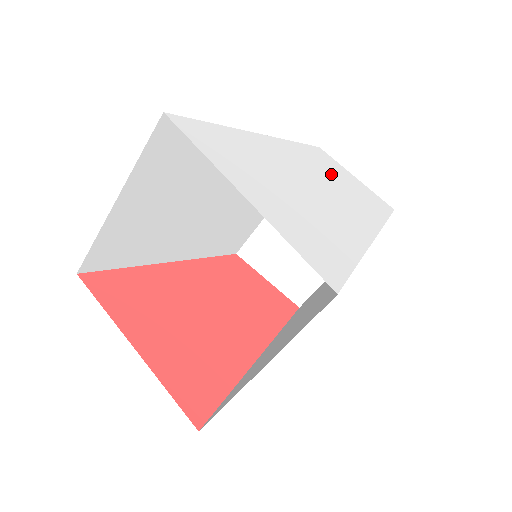
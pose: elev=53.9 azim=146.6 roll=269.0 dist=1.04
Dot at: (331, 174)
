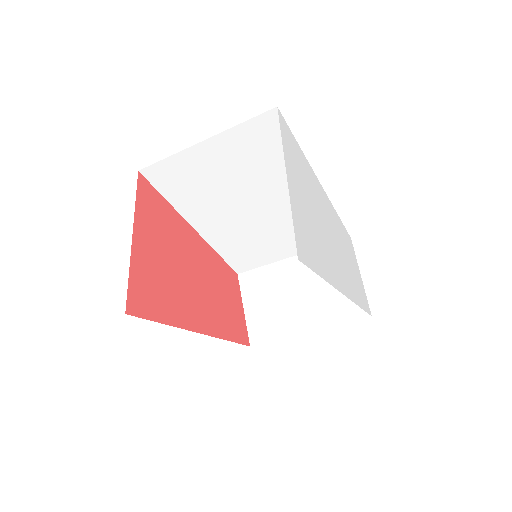
Dot at: (346, 250)
